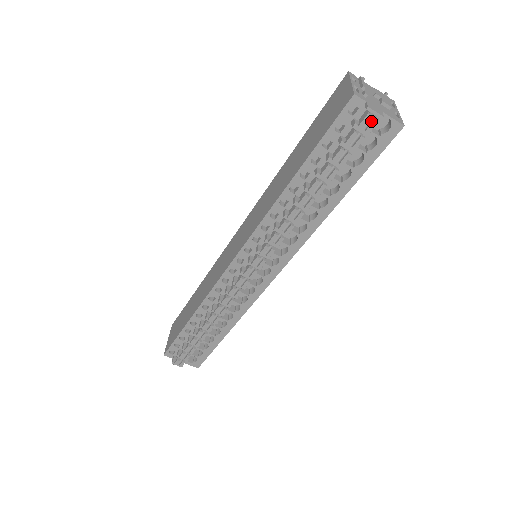
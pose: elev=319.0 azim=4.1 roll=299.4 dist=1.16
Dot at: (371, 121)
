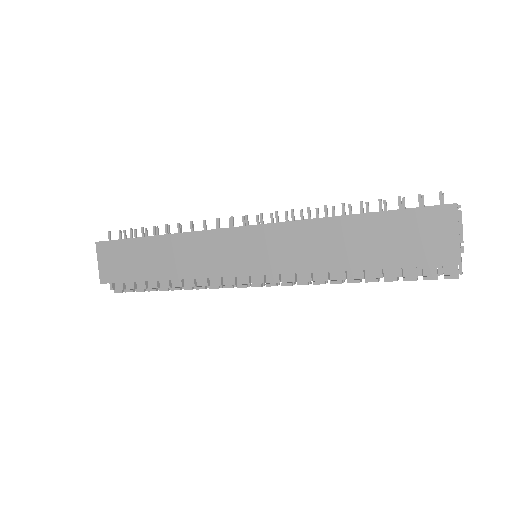
Dot at: (453, 275)
